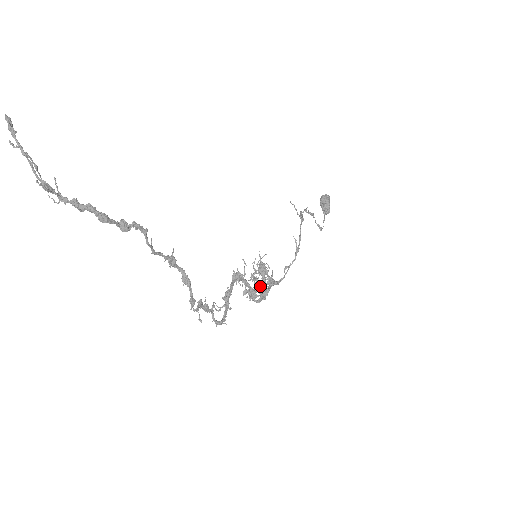
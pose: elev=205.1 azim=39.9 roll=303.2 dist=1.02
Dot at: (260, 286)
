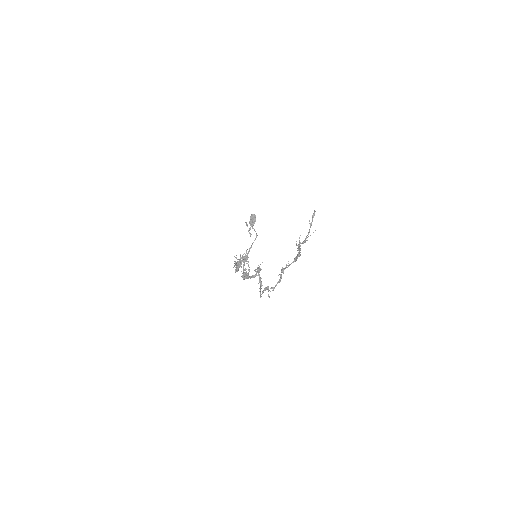
Dot at: (237, 267)
